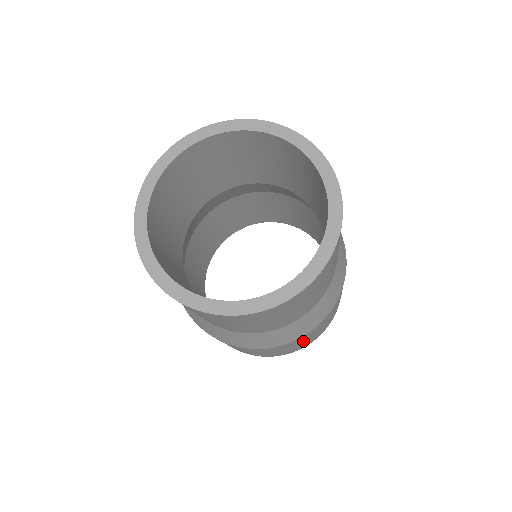
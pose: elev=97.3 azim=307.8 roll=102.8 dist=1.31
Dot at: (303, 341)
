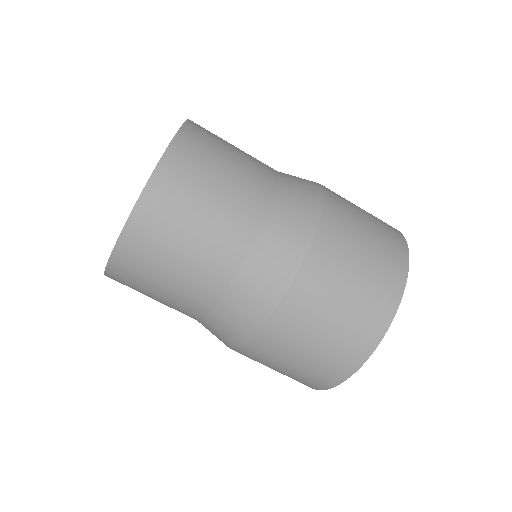
Dot at: (359, 227)
